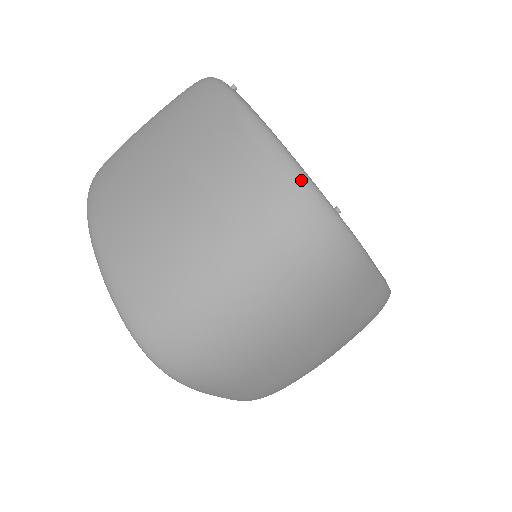
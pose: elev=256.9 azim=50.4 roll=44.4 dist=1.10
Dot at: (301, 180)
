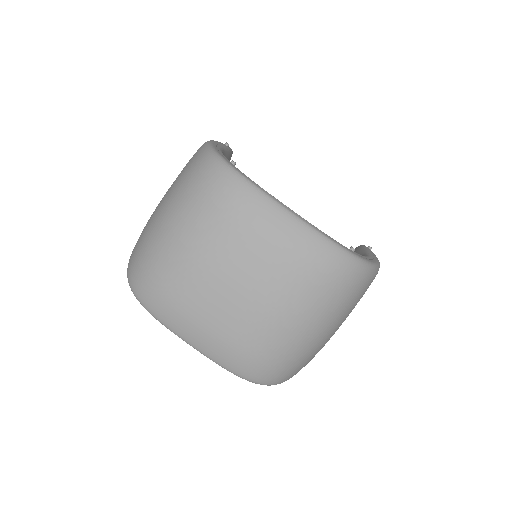
Dot at: (206, 150)
